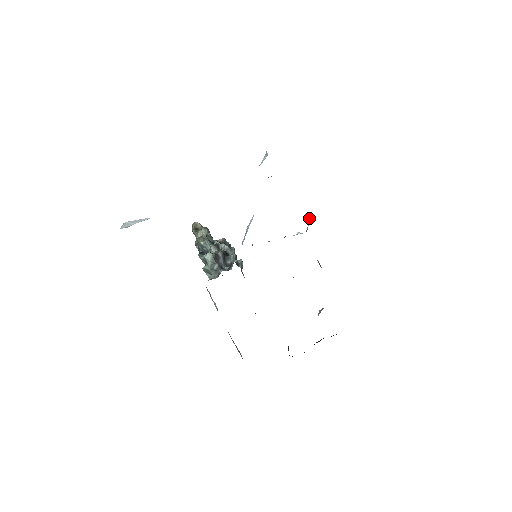
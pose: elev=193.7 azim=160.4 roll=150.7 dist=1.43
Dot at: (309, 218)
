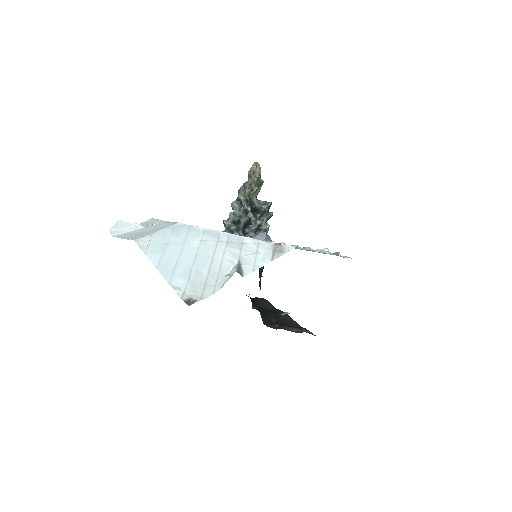
Dot at: (339, 252)
